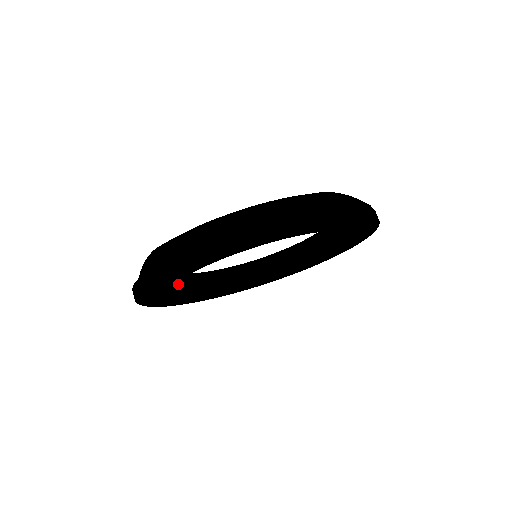
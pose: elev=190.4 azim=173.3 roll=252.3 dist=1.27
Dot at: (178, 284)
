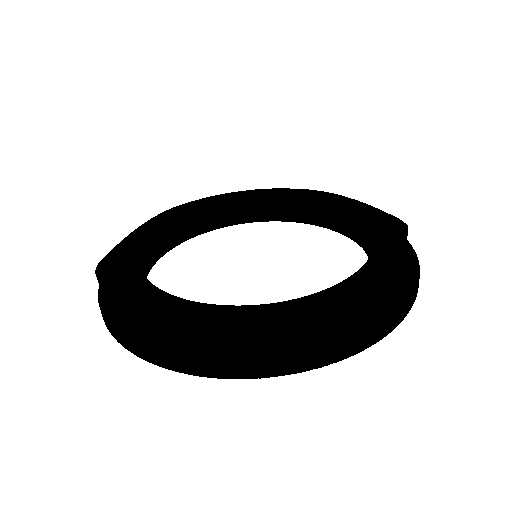
Dot at: (215, 215)
